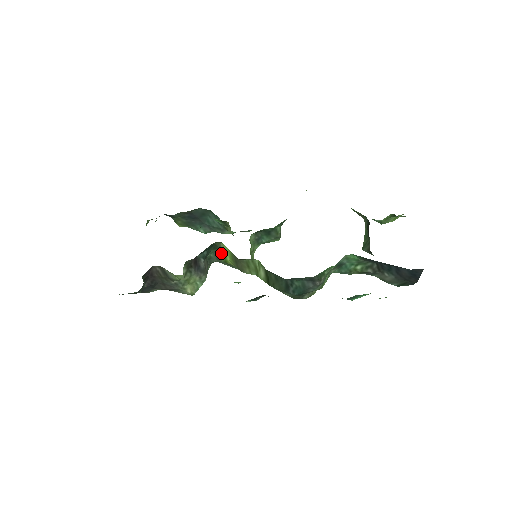
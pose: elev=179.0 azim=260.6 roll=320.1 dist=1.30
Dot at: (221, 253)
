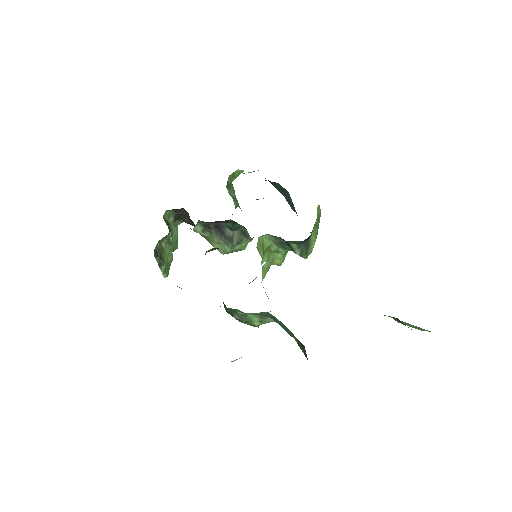
Dot at: occluded
